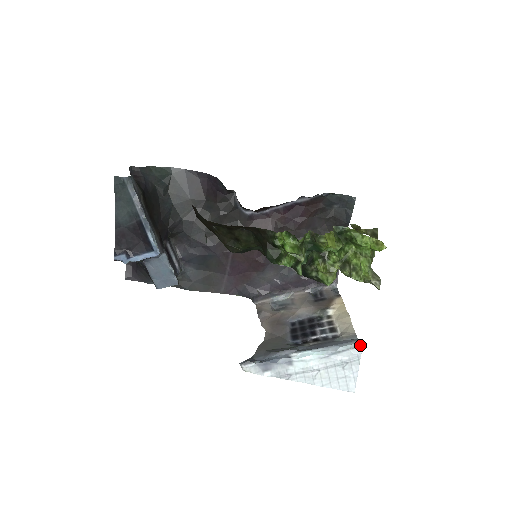
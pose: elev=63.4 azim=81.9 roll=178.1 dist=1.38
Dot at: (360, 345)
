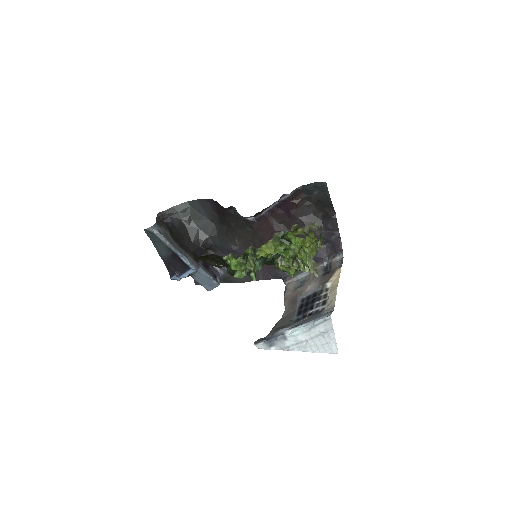
Dot at: (329, 318)
